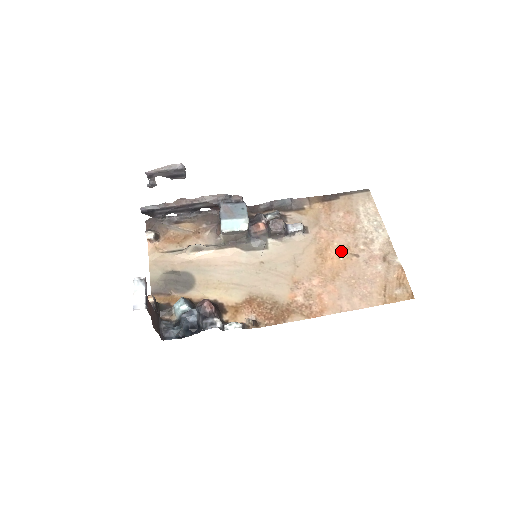
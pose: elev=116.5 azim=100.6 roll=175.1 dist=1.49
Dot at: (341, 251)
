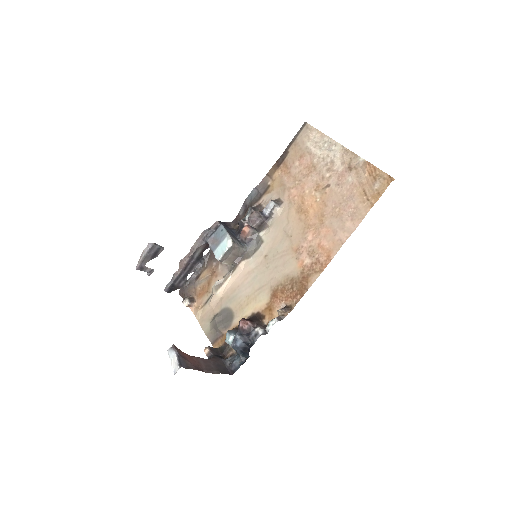
Dot at: (314, 194)
